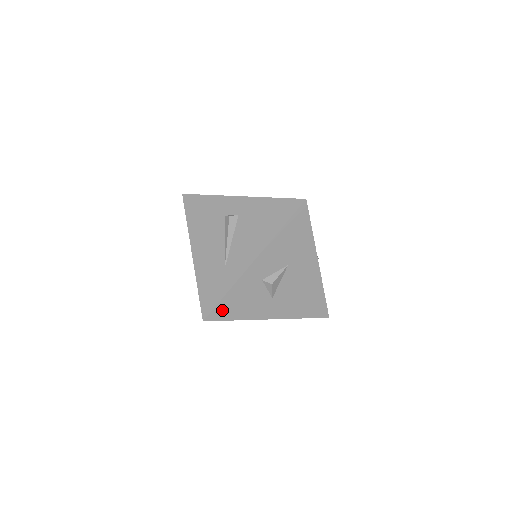
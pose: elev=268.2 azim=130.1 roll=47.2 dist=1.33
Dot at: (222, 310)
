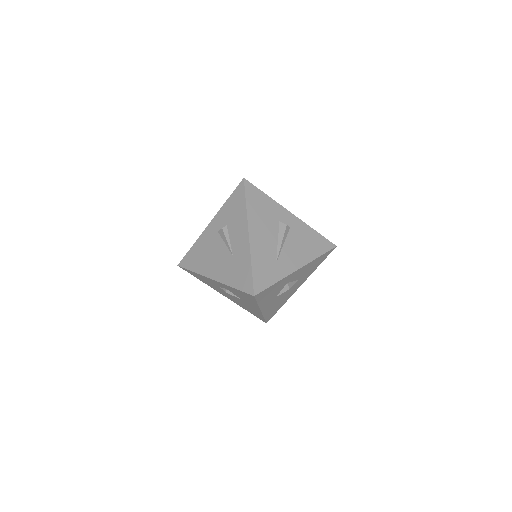
Dot at: (264, 293)
